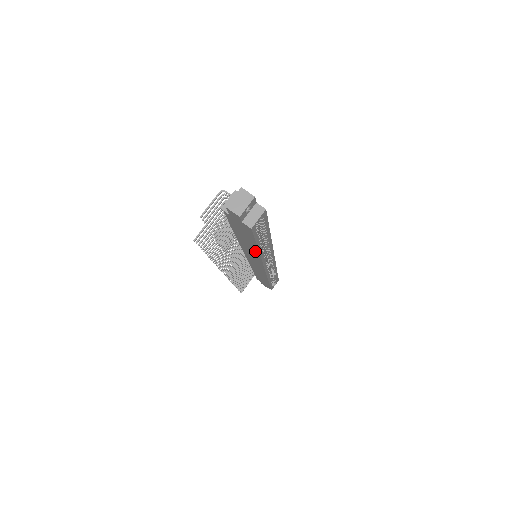
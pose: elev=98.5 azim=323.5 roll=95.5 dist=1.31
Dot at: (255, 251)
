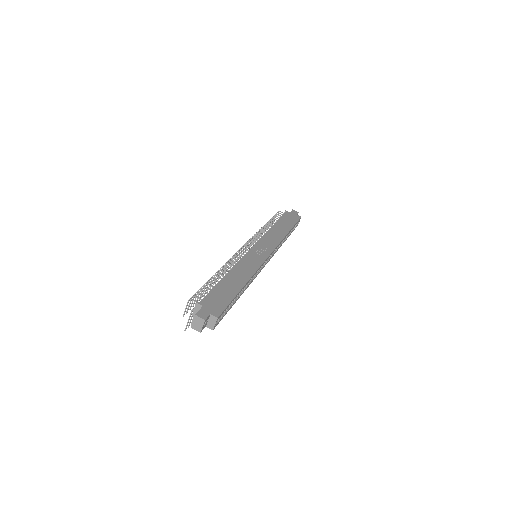
Dot at: occluded
